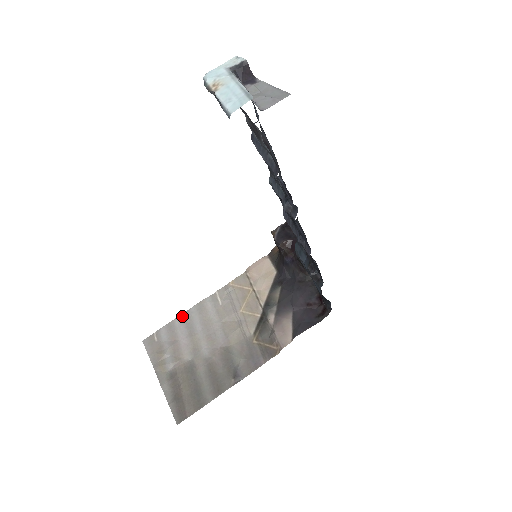
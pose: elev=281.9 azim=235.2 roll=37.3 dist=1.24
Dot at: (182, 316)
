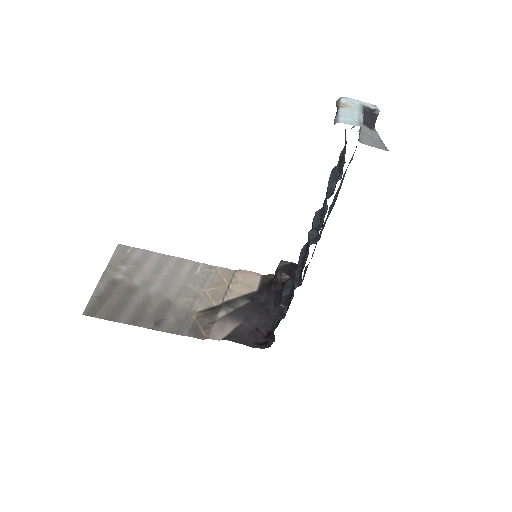
Dot at: (162, 255)
